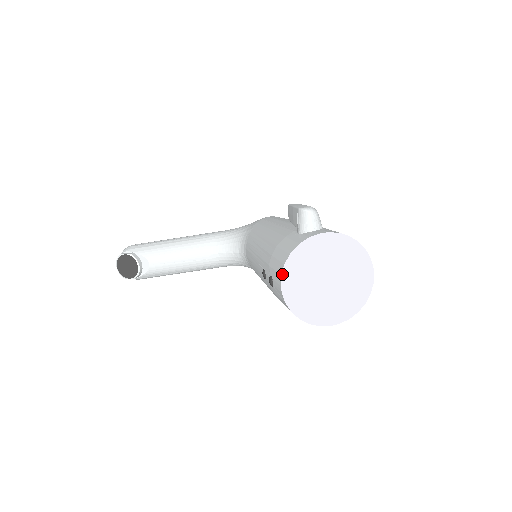
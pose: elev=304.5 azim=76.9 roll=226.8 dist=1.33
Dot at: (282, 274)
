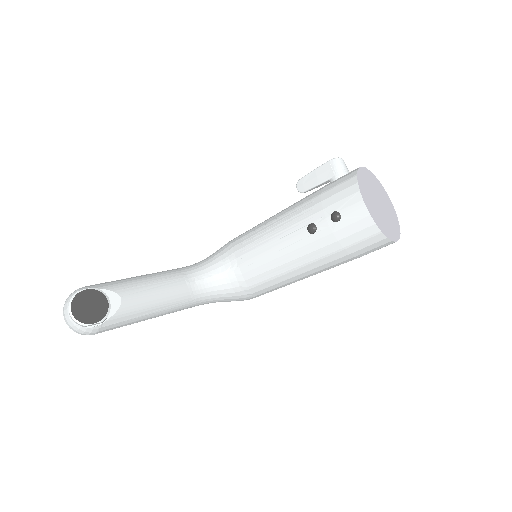
Dot at: (360, 190)
